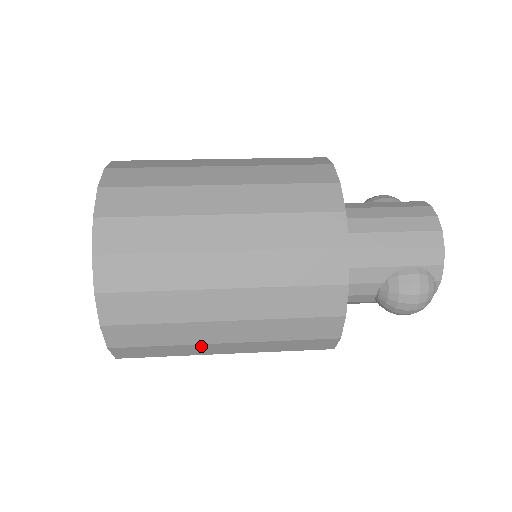
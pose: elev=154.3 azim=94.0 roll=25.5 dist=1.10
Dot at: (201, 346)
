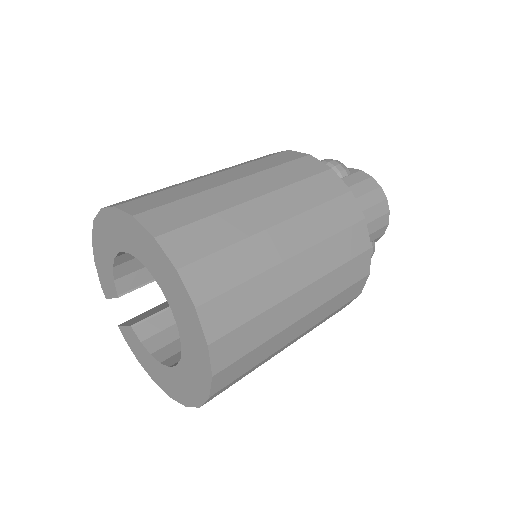
Dot at: occluded
